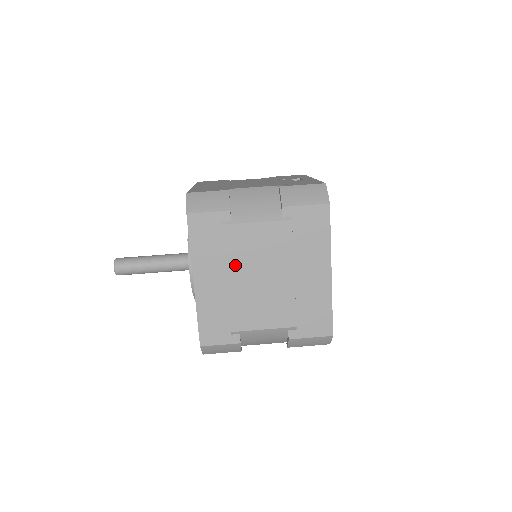
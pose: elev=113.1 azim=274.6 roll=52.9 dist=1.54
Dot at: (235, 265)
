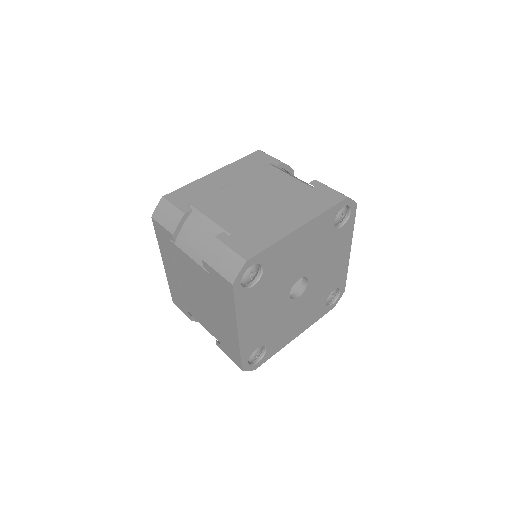
Dot at: (248, 181)
